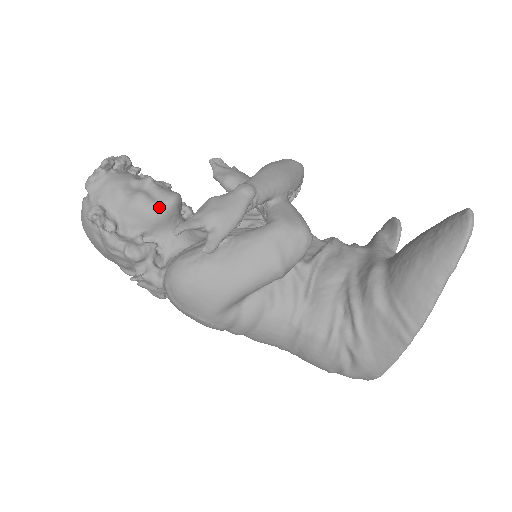
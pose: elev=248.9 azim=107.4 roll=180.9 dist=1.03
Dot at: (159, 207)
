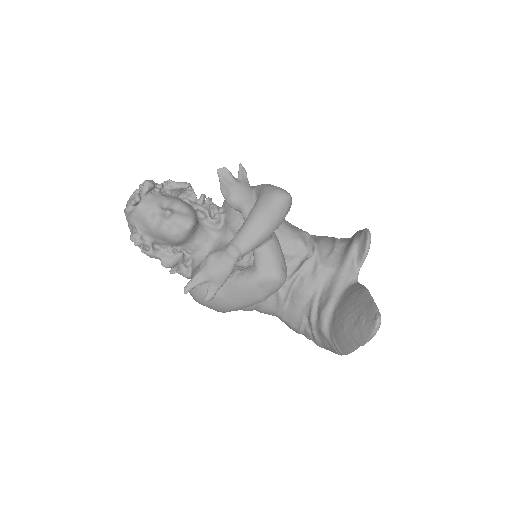
Dot at: (178, 235)
